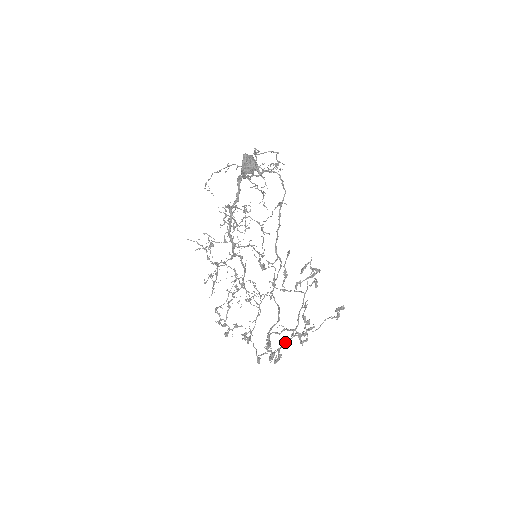
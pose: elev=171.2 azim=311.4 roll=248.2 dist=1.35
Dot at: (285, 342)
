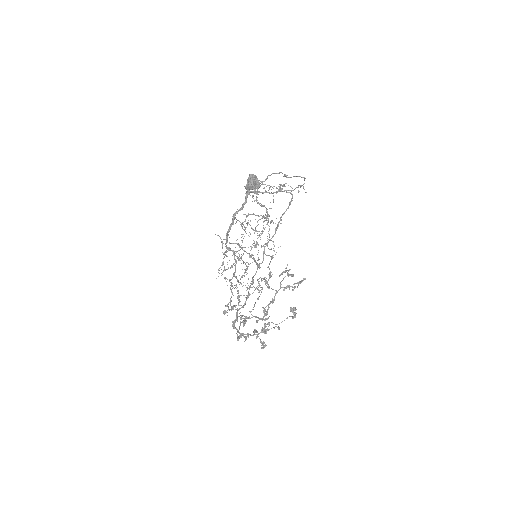
Dot at: (265, 331)
